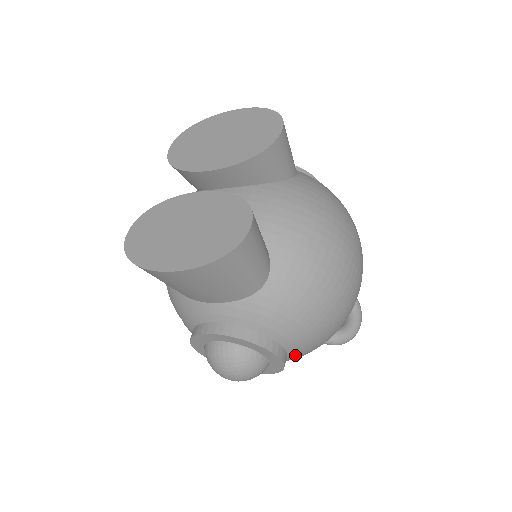
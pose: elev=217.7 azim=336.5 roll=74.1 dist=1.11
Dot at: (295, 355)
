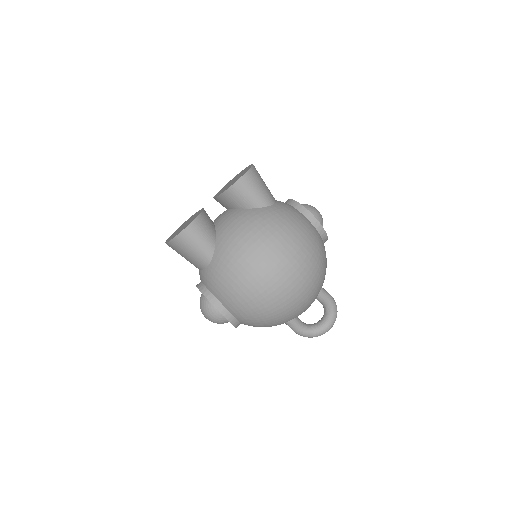
Dot at: (239, 318)
